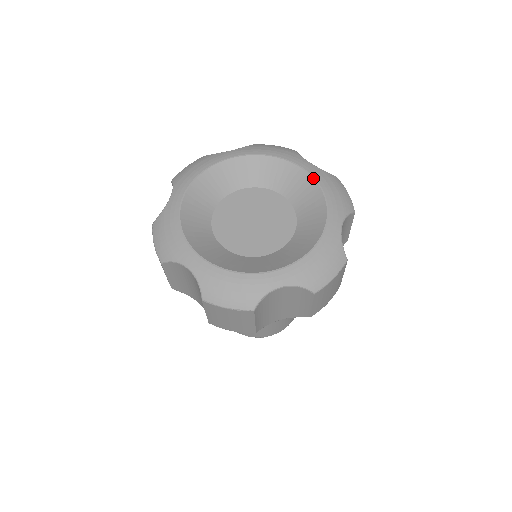
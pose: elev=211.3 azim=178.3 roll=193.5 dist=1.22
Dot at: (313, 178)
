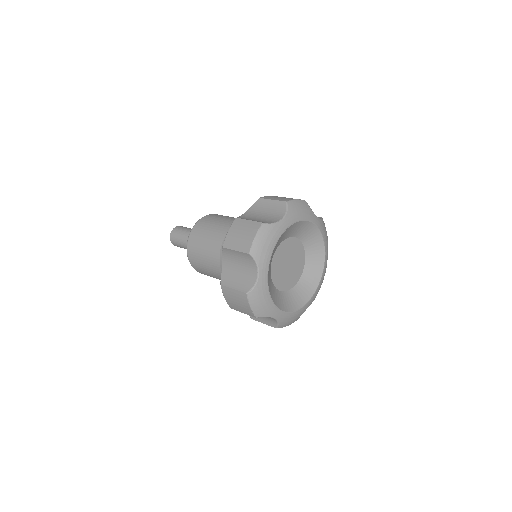
Dot at: (320, 232)
